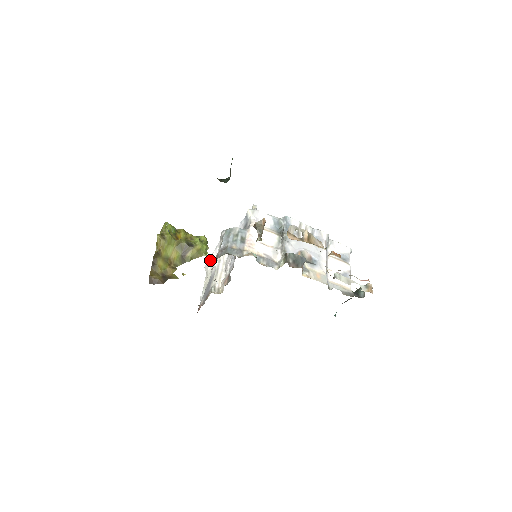
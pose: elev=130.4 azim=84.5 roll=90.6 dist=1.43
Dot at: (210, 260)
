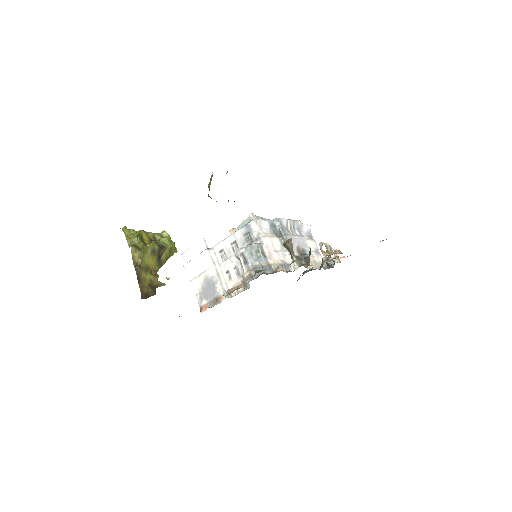
Dot at: (196, 261)
